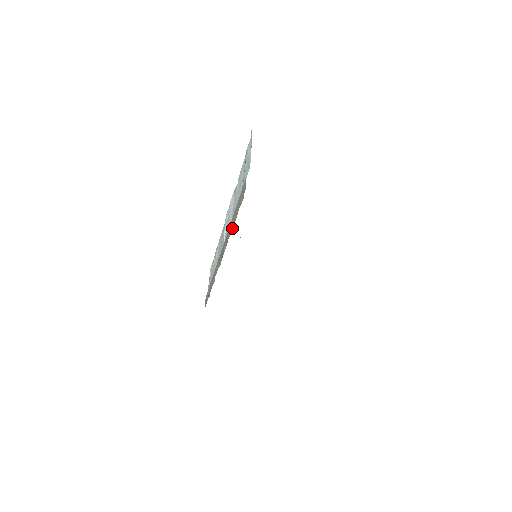
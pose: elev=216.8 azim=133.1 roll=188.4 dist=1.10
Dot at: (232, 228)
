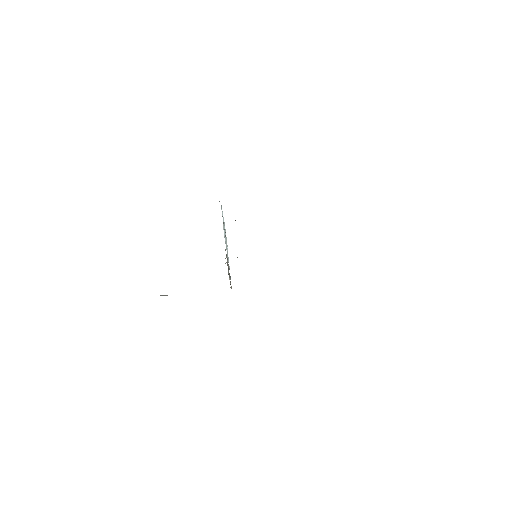
Dot at: (228, 266)
